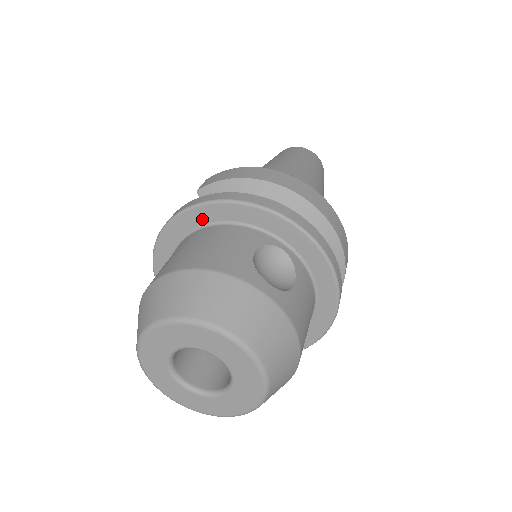
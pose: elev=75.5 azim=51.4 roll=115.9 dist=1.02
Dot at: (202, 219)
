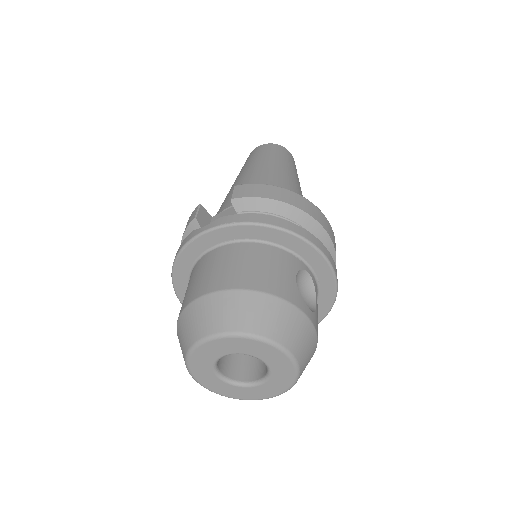
Dot at: (246, 235)
